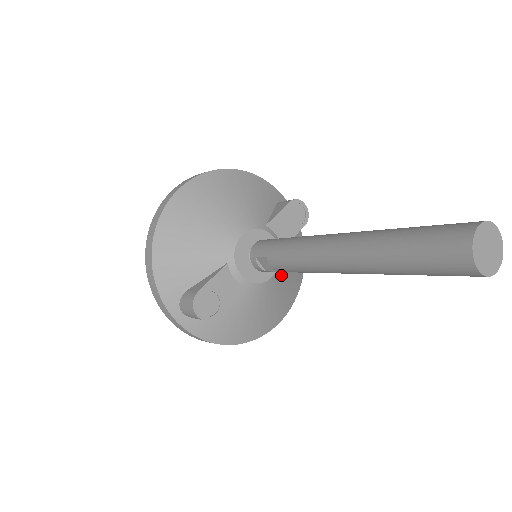
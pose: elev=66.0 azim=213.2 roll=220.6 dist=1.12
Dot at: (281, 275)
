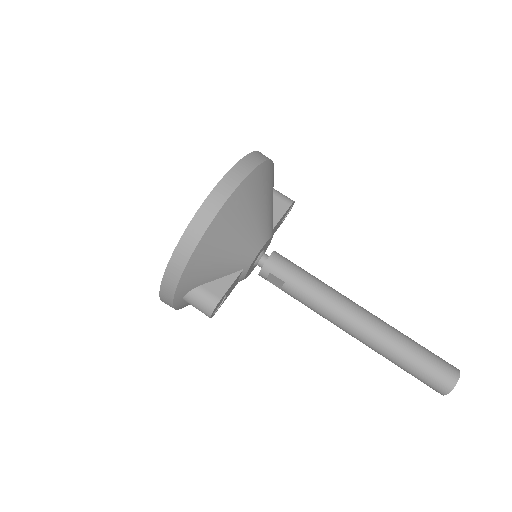
Dot at: occluded
